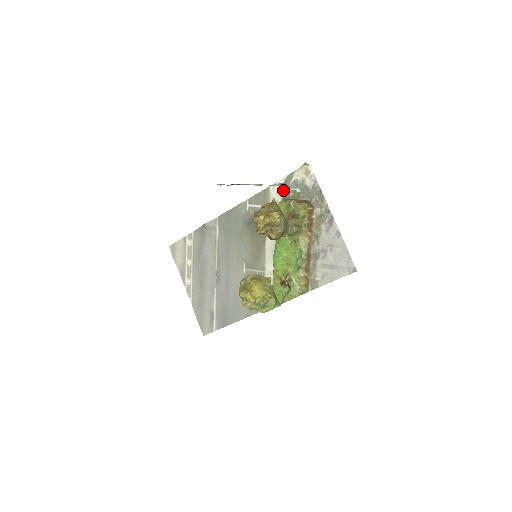
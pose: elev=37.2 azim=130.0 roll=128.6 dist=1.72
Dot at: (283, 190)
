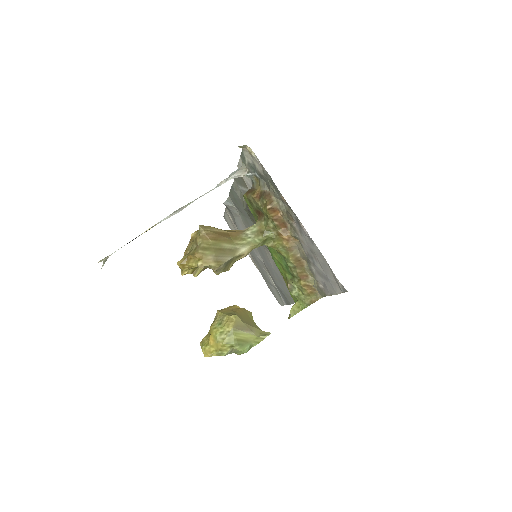
Dot at: occluded
